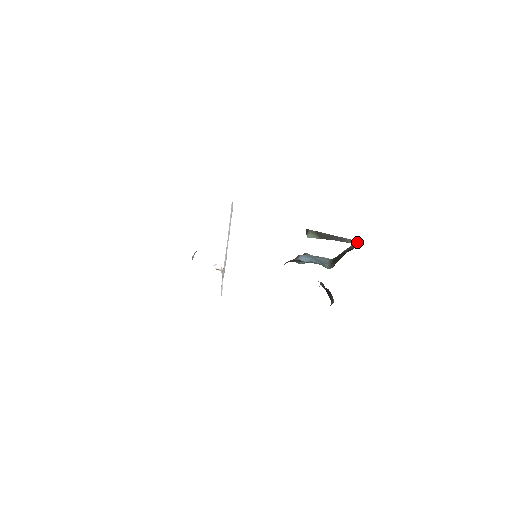
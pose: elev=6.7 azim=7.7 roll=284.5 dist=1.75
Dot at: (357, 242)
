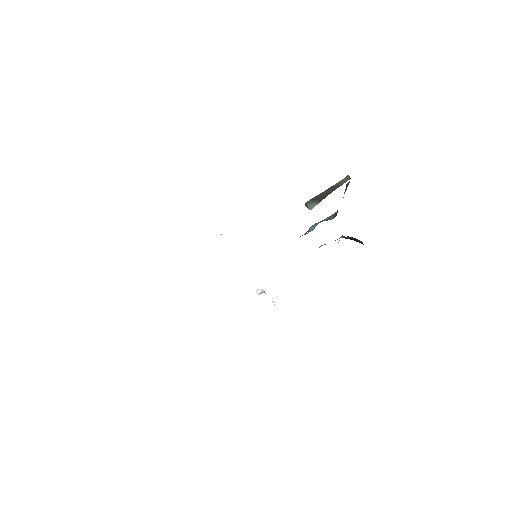
Dot at: (348, 177)
